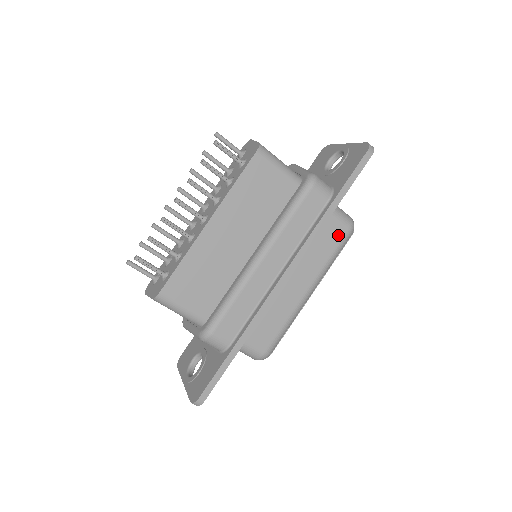
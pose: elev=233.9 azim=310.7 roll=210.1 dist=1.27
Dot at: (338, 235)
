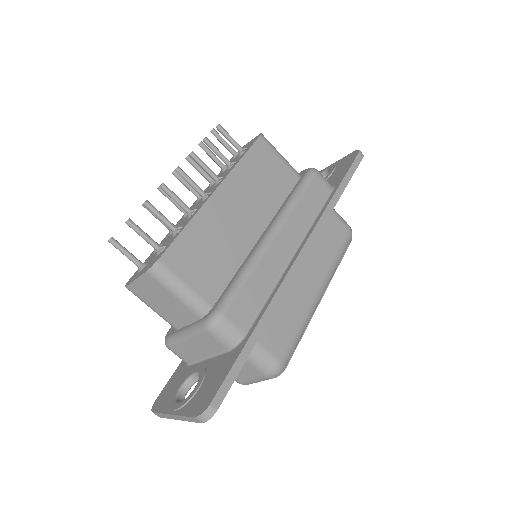
Dot at: (340, 235)
